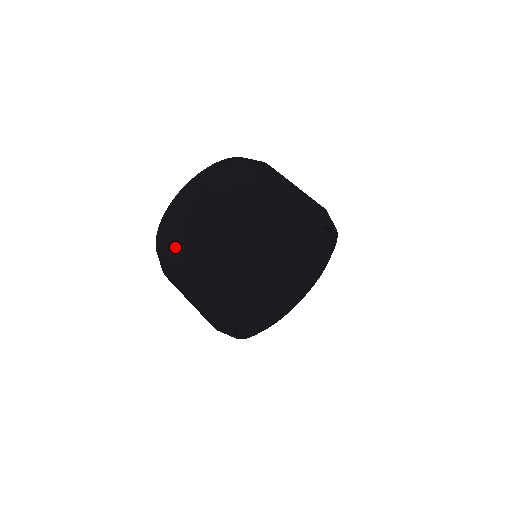
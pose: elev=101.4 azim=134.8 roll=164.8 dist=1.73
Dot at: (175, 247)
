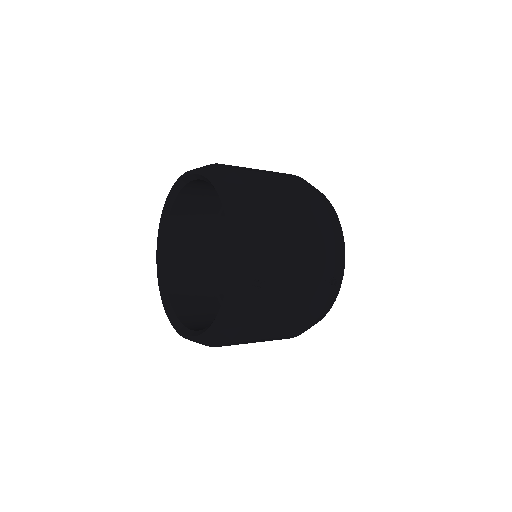
Dot at: (248, 338)
